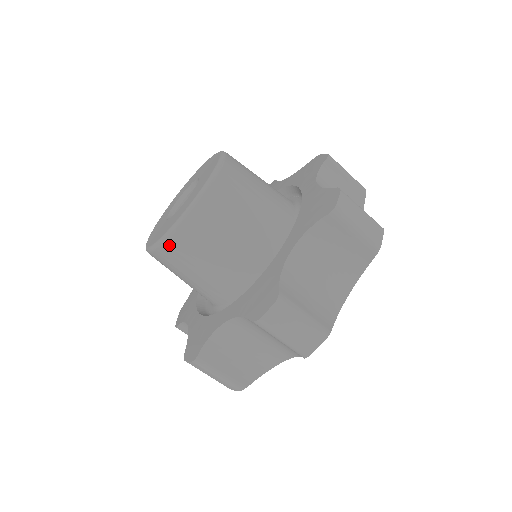
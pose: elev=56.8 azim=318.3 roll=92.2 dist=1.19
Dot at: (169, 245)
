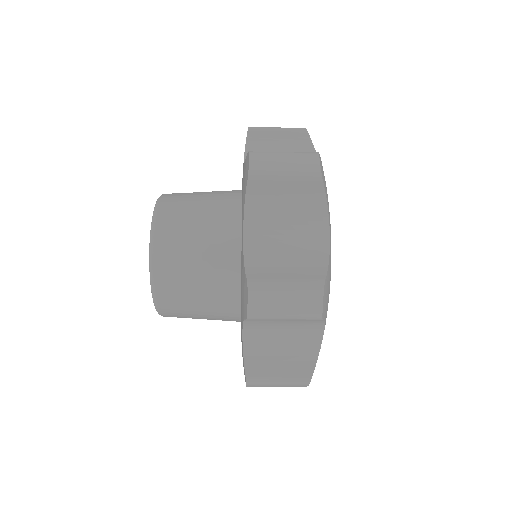
Dot at: (158, 244)
